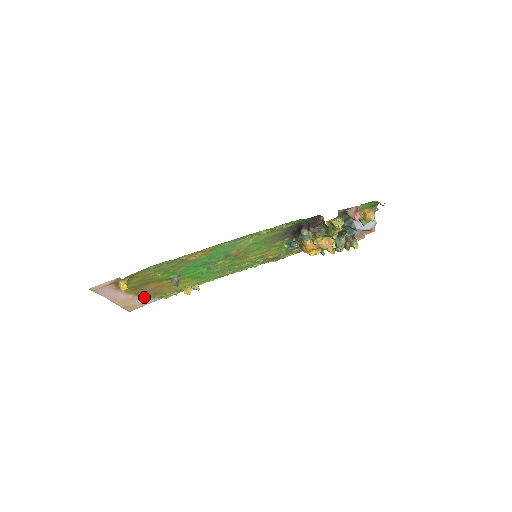
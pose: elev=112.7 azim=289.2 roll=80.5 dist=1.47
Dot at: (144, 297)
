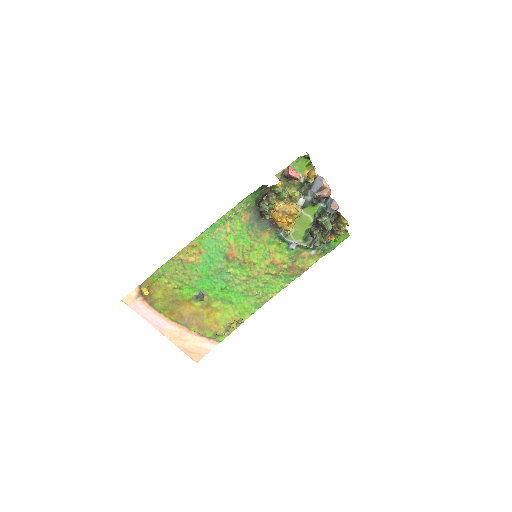
Dot at: (194, 334)
